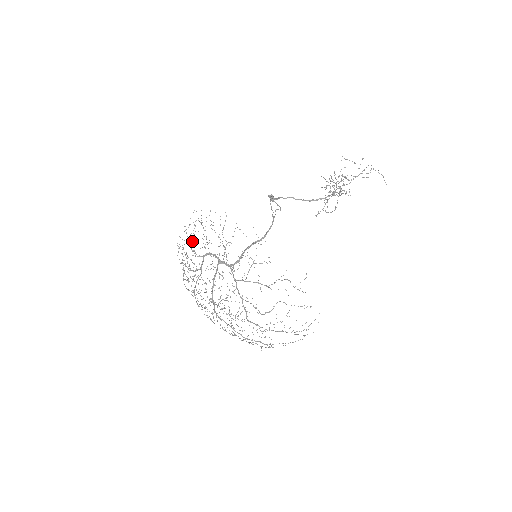
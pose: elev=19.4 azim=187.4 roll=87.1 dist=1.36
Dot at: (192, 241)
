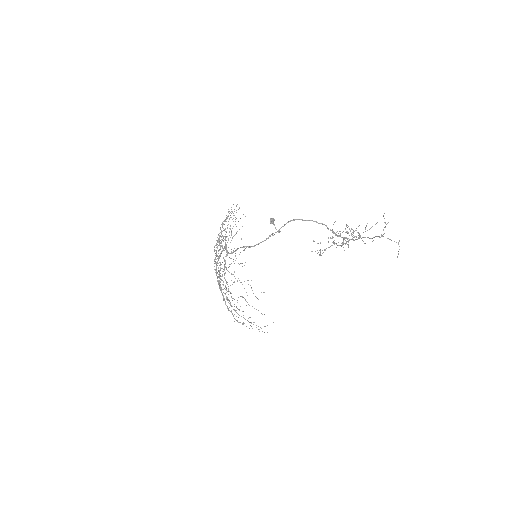
Dot at: occluded
